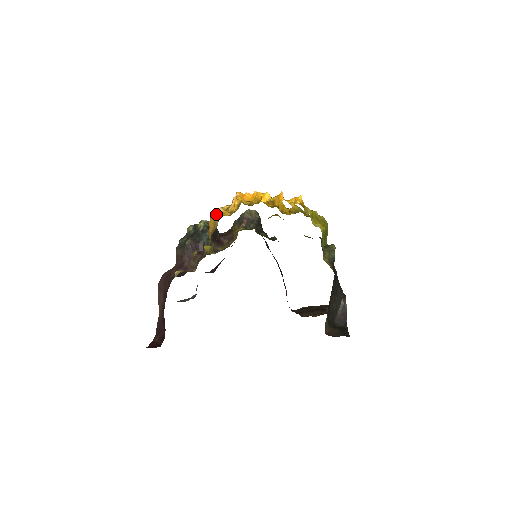
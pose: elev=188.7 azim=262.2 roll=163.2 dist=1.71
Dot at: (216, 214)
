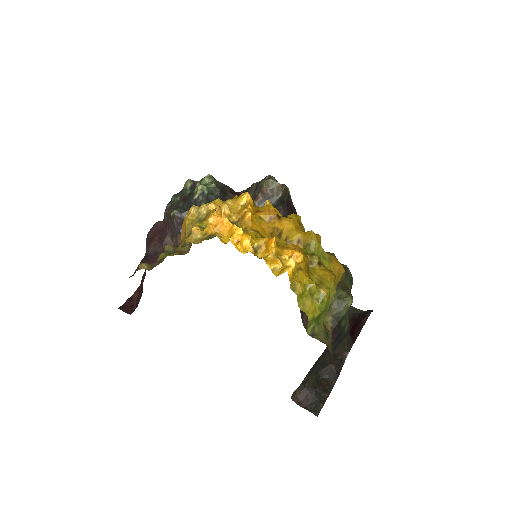
Dot at: (194, 214)
